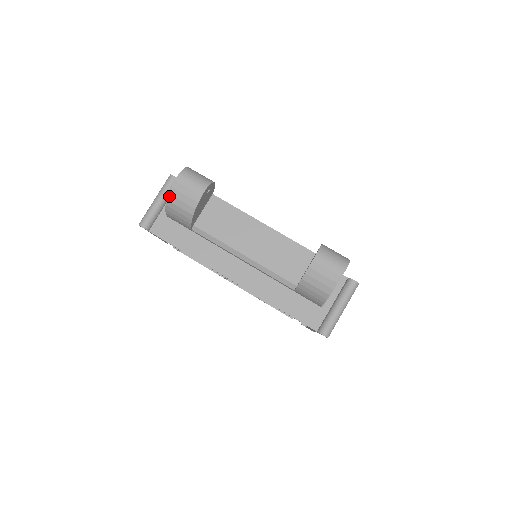
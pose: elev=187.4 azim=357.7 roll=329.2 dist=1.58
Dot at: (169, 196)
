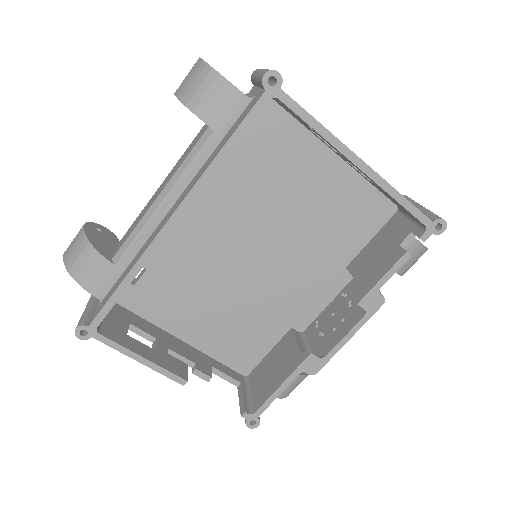
Dot at: (66, 267)
